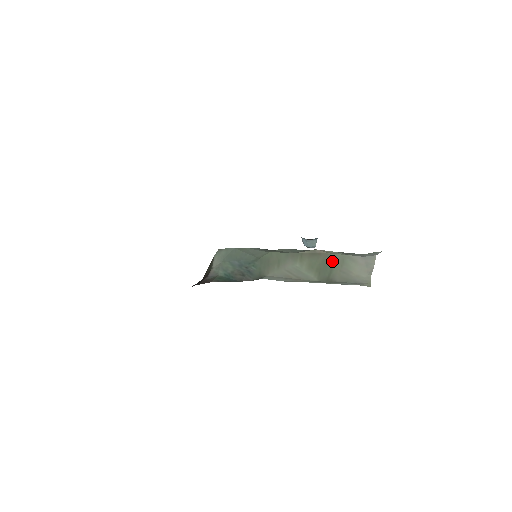
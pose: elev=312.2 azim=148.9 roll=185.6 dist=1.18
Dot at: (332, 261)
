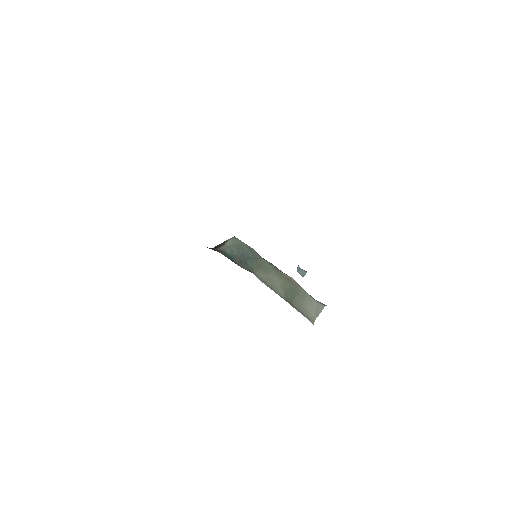
Dot at: (298, 291)
